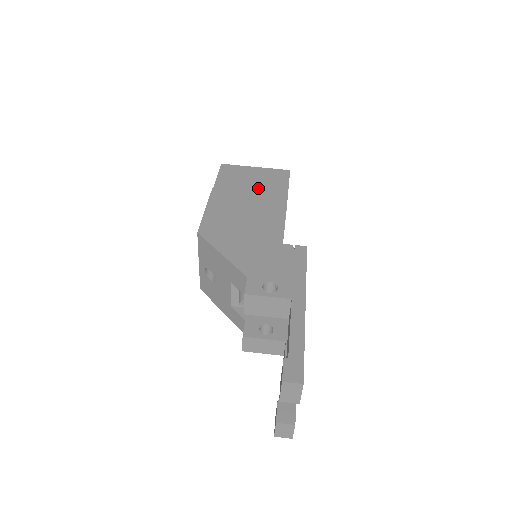
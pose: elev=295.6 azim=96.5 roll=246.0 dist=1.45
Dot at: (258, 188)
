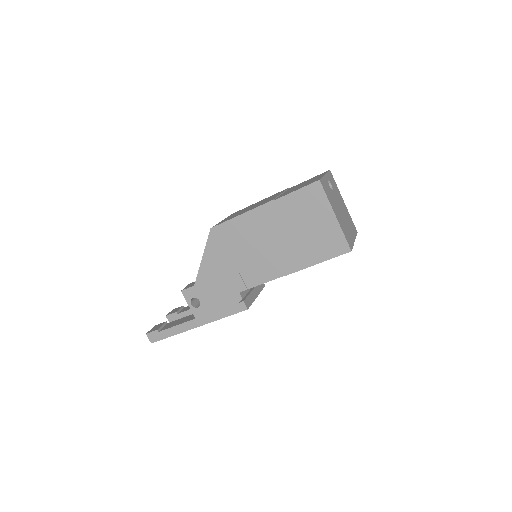
Dot at: (298, 239)
